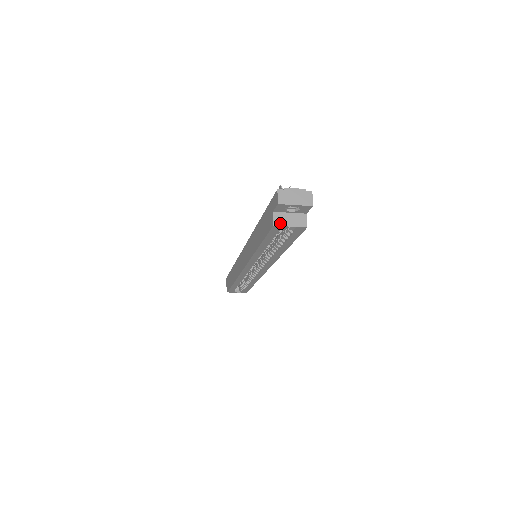
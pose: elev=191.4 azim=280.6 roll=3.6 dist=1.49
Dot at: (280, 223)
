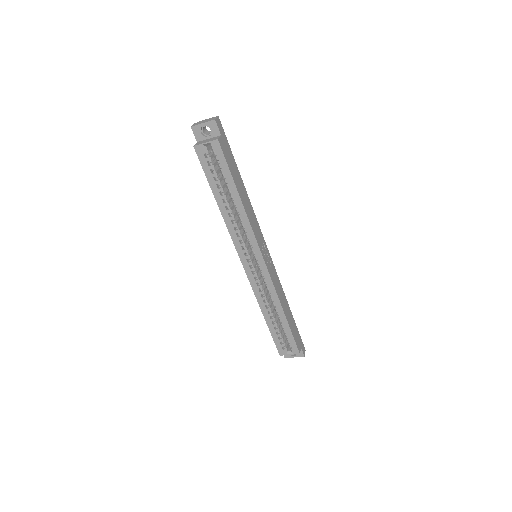
Dot at: (199, 144)
